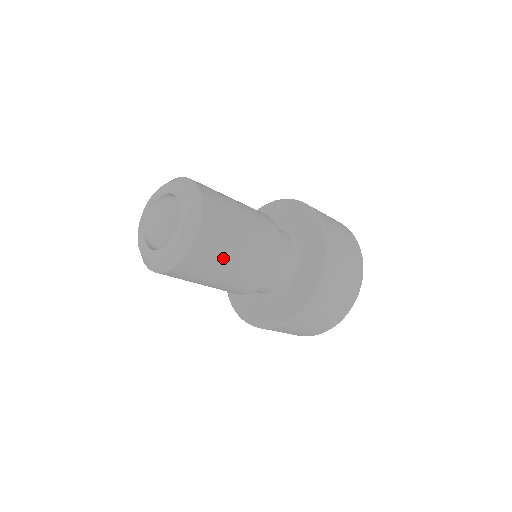
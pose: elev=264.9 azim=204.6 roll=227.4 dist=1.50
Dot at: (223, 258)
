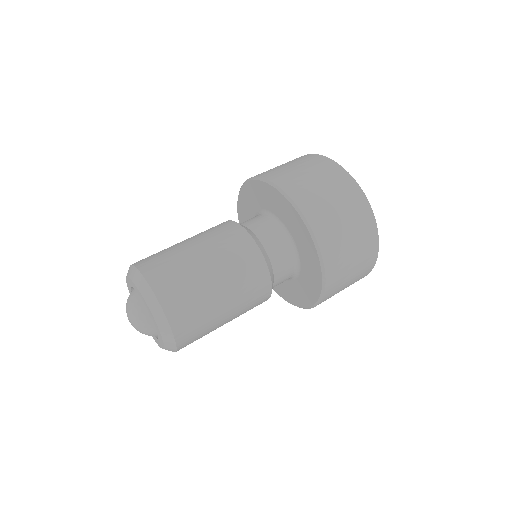
Dot at: (198, 284)
